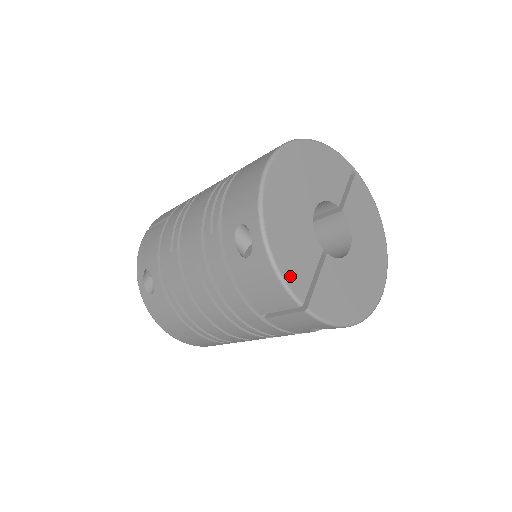
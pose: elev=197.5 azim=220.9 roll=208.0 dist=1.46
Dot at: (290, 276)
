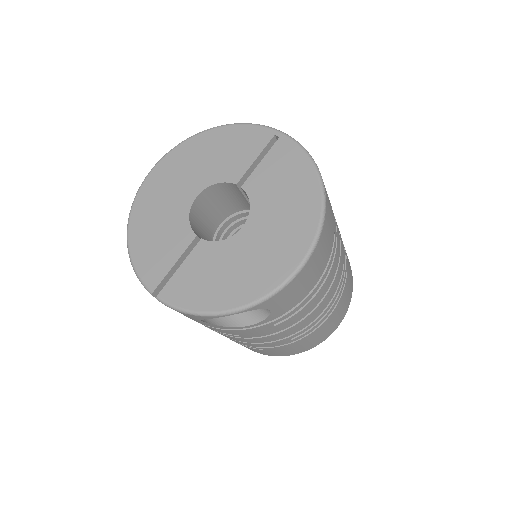
Dot at: (144, 267)
